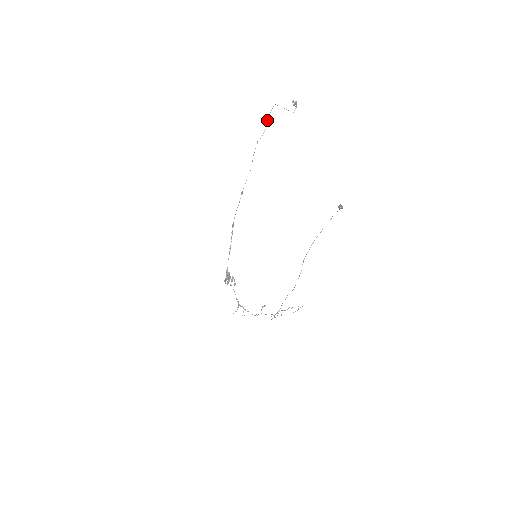
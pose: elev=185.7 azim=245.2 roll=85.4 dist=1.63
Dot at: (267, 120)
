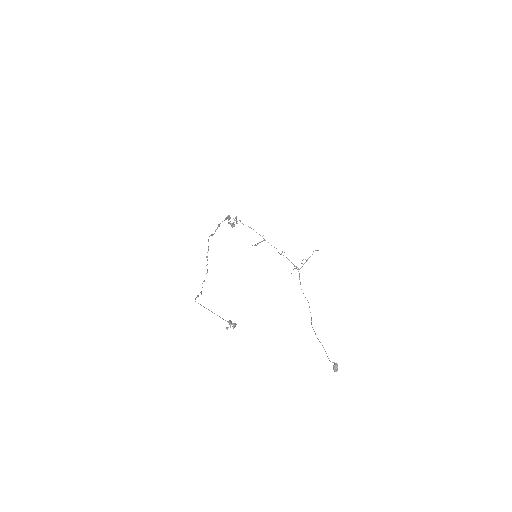
Dot at: (196, 297)
